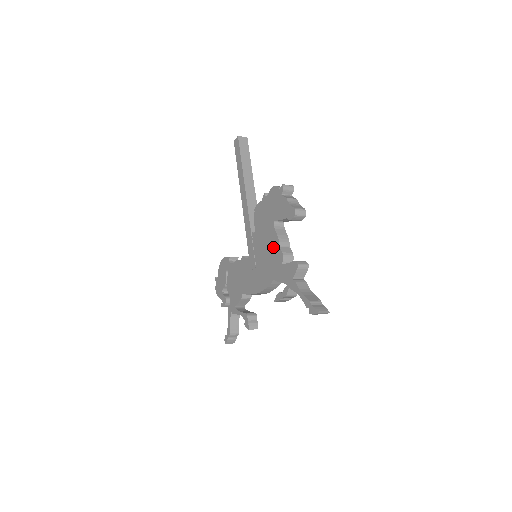
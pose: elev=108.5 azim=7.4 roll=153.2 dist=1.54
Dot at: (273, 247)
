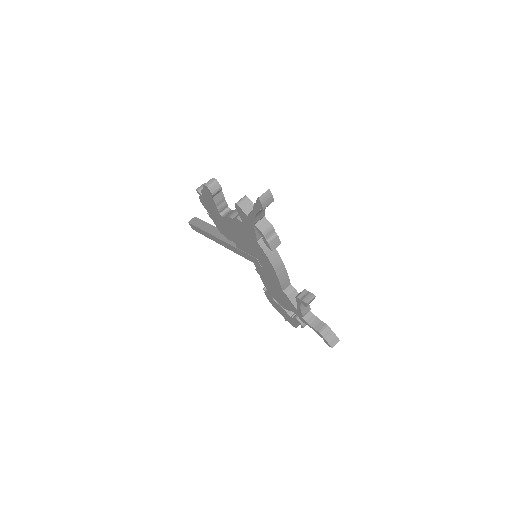
Dot at: (236, 227)
